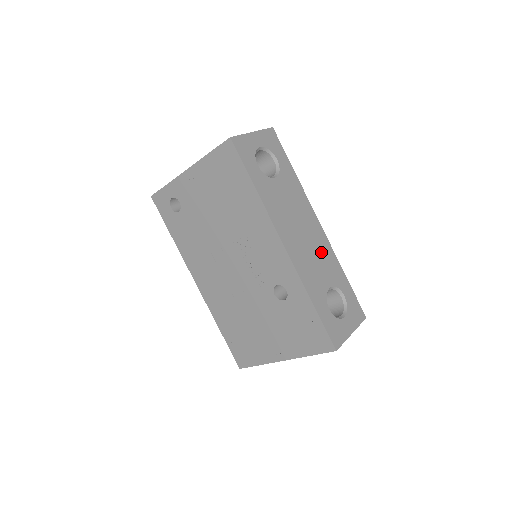
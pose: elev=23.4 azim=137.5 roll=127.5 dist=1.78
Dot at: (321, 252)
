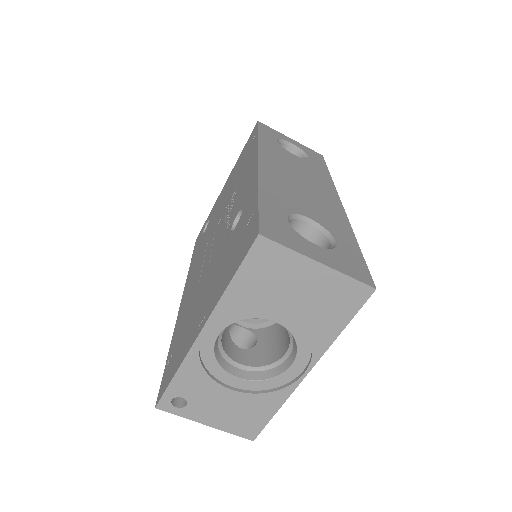
Dot at: (322, 205)
